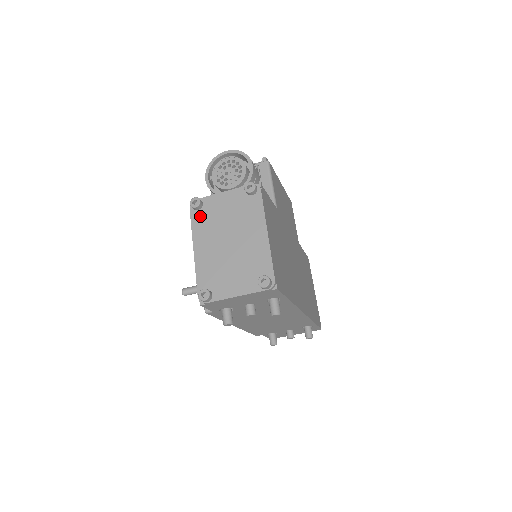
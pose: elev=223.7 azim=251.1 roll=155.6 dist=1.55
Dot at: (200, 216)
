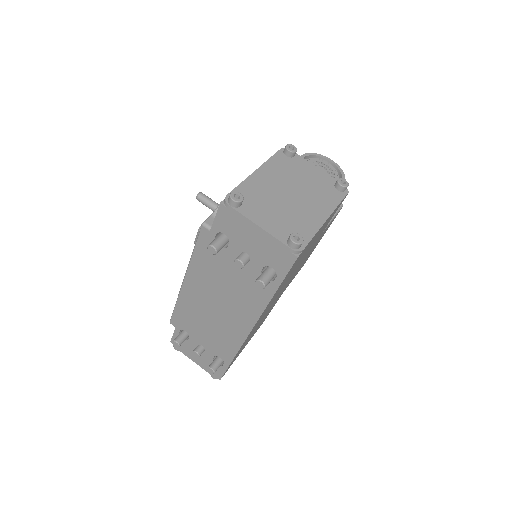
Dot at: (284, 160)
